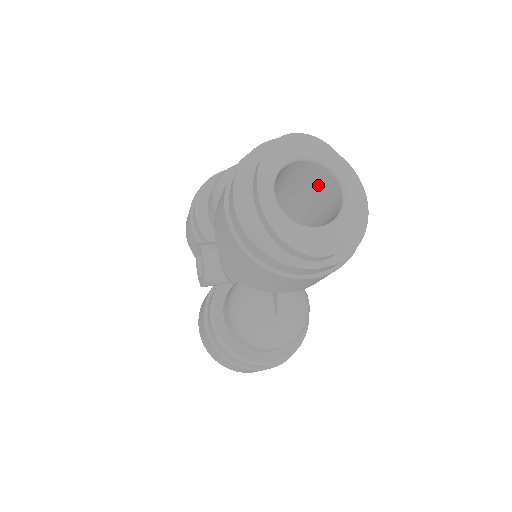
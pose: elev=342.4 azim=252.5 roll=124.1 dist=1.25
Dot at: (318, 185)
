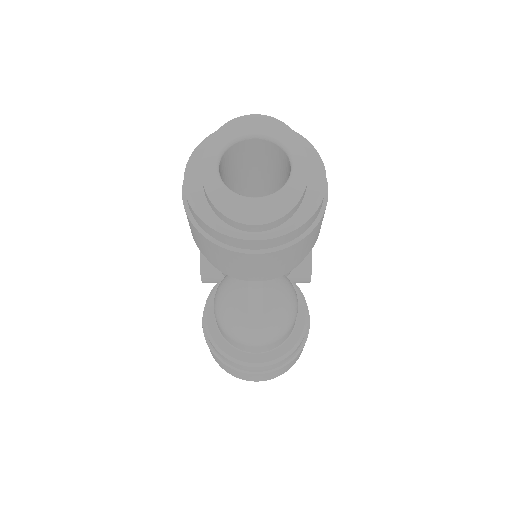
Dot at: (281, 167)
